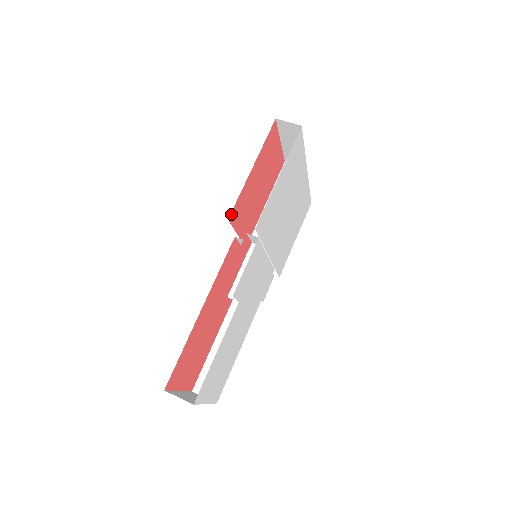
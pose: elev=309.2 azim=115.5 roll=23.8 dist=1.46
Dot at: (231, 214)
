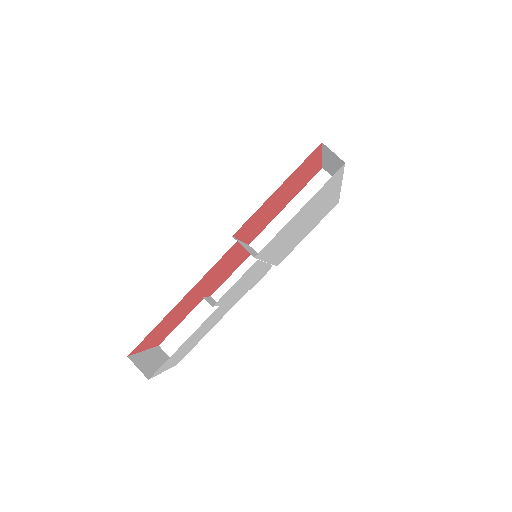
Dot at: (238, 231)
